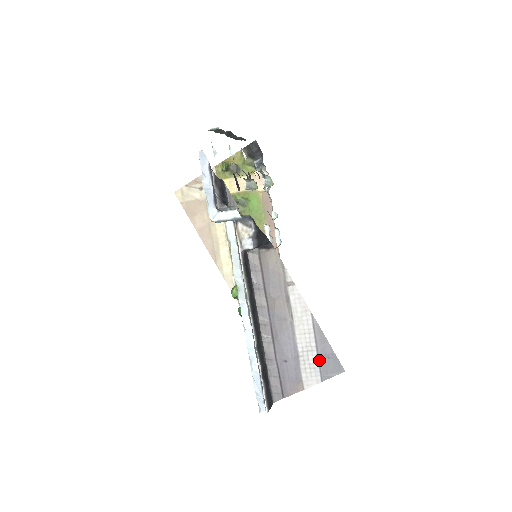
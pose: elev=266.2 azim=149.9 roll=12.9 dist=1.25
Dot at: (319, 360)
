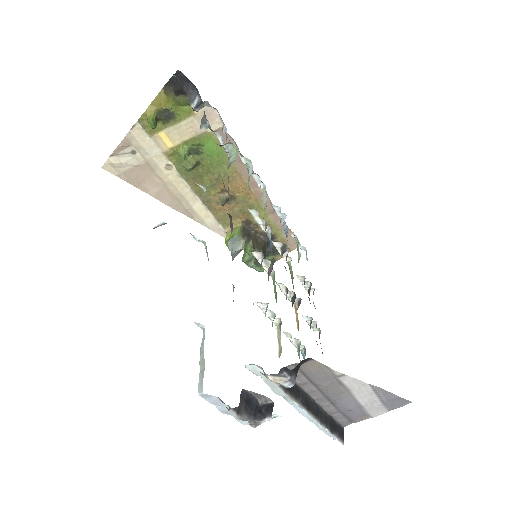
Dot at: (384, 404)
